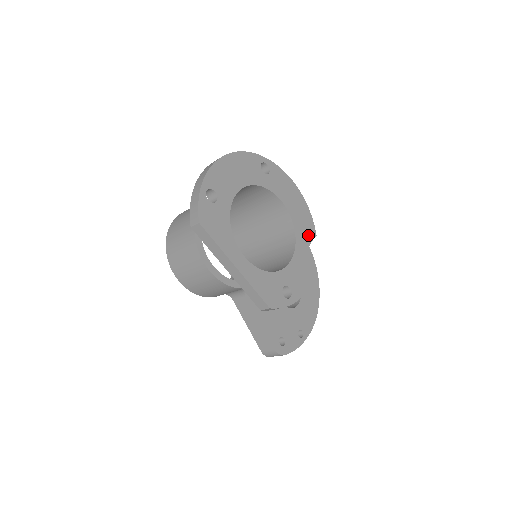
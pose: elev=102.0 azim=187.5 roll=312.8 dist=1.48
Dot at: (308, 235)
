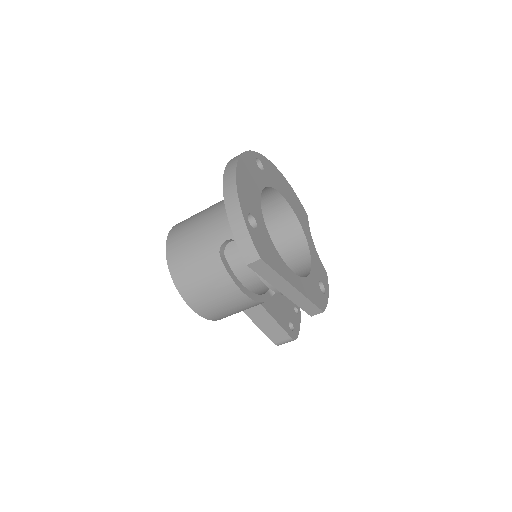
Dot at: (305, 219)
